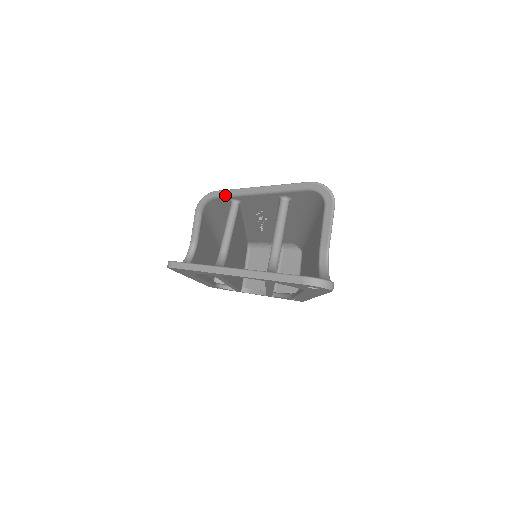
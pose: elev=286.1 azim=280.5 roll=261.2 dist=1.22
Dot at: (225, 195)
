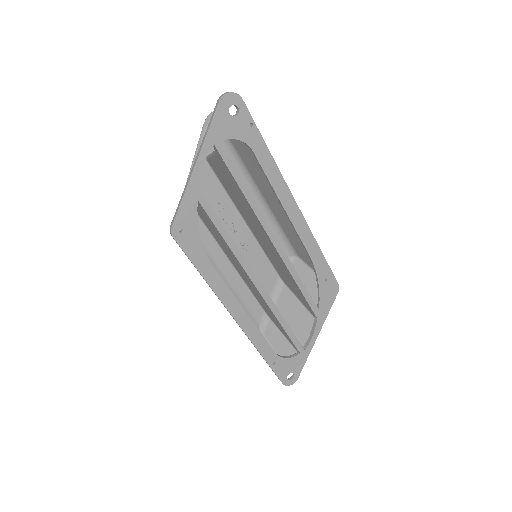
Dot at: occluded
